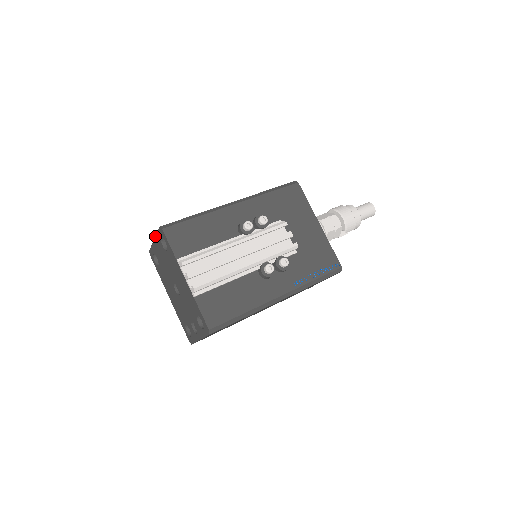
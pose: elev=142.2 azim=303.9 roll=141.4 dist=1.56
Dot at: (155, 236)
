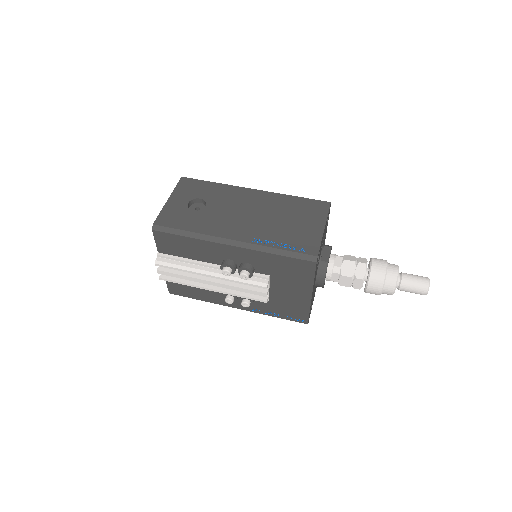
Dot at: (164, 205)
